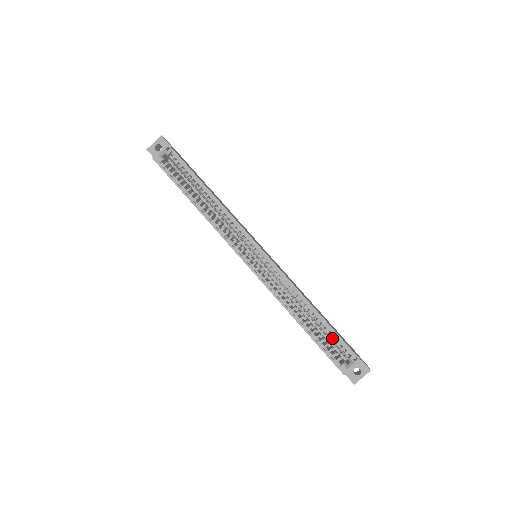
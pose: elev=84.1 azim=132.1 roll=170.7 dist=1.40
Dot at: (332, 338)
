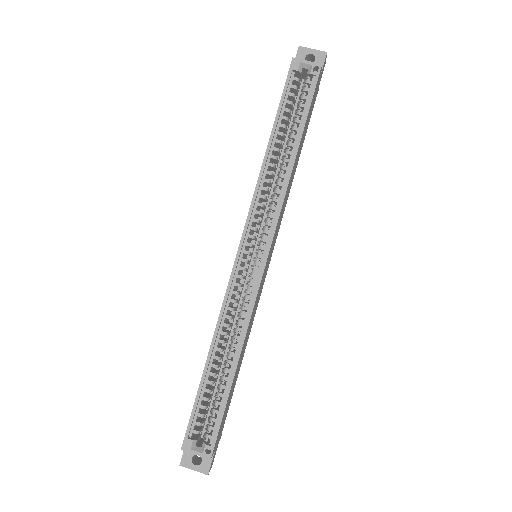
Dot at: (216, 408)
